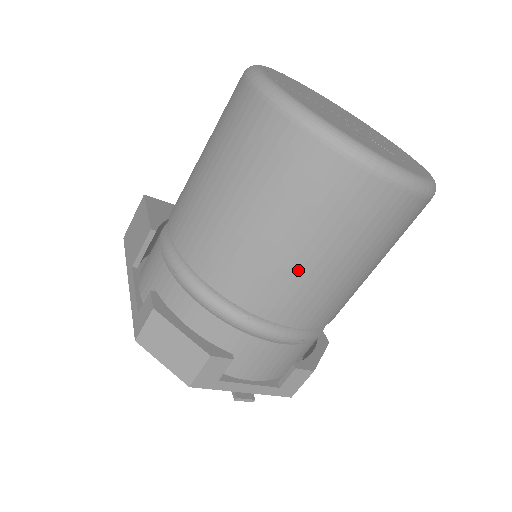
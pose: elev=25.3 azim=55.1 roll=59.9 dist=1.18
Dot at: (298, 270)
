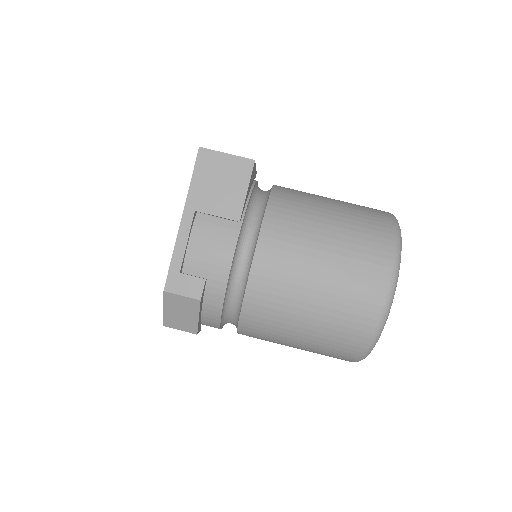
Dot at: (280, 343)
